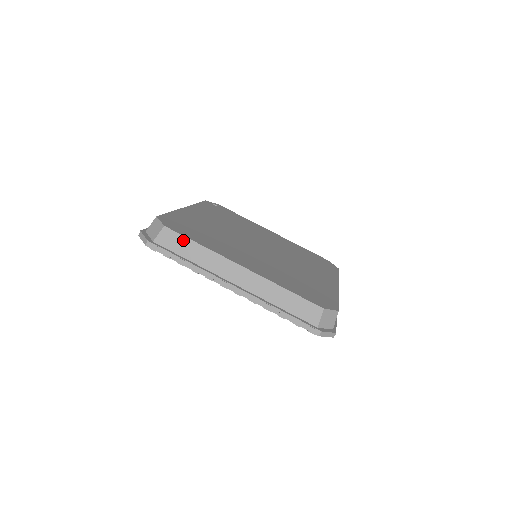
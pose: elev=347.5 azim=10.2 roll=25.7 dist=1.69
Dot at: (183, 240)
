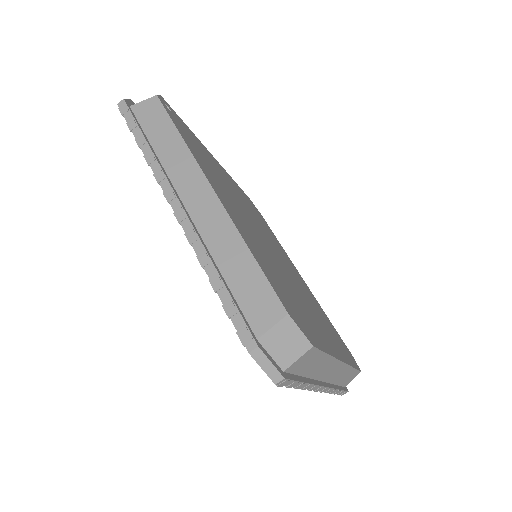
Dot at: (318, 356)
